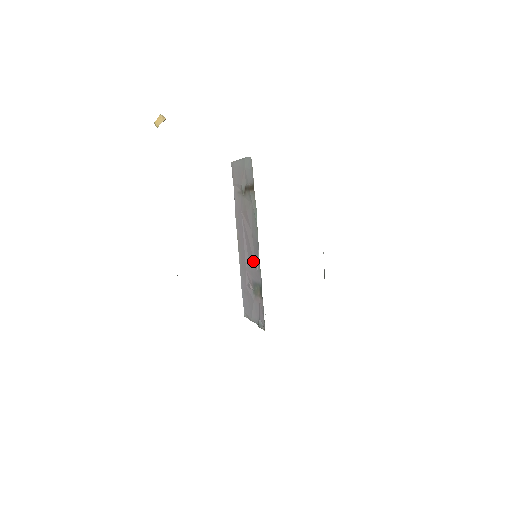
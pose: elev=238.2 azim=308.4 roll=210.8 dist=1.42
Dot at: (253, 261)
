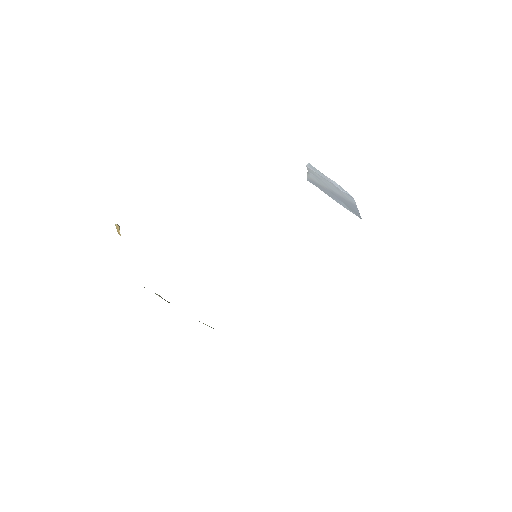
Dot at: occluded
